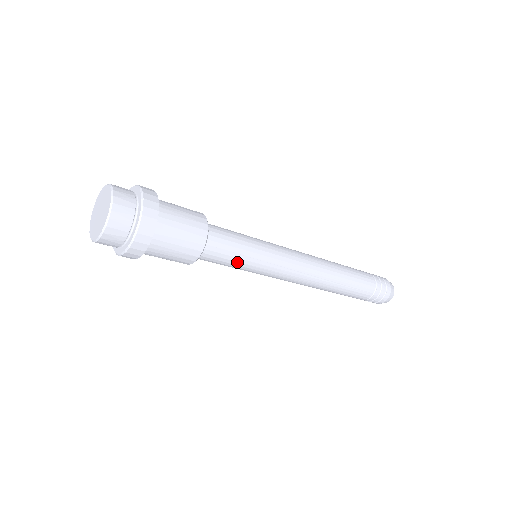
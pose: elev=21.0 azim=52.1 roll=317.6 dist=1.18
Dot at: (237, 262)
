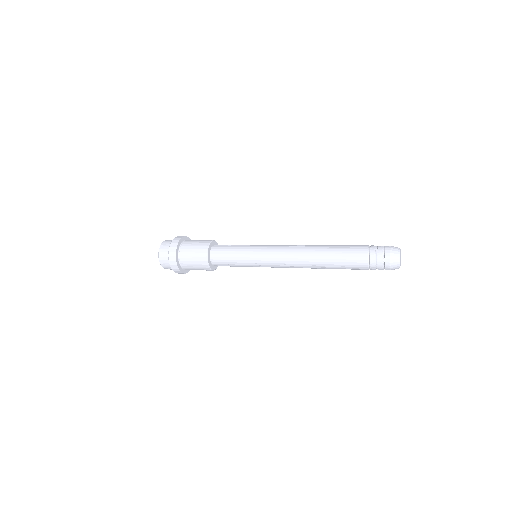
Dot at: (238, 266)
